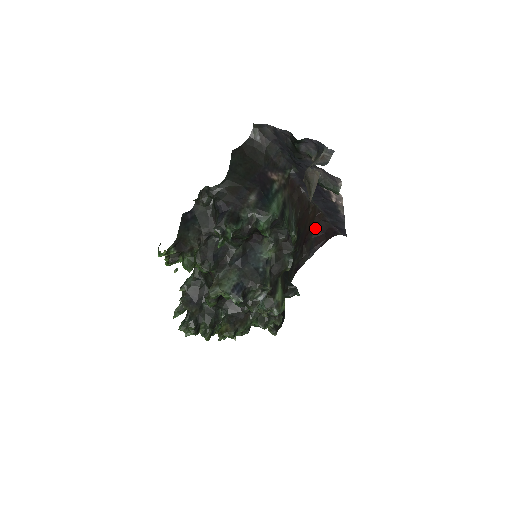
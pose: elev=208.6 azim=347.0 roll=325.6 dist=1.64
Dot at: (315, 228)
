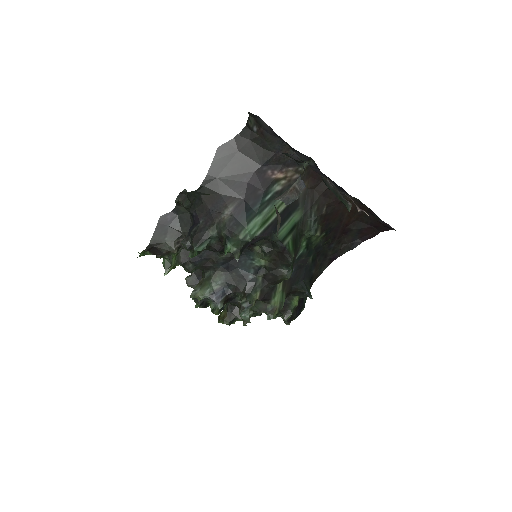
Dot at: (360, 219)
